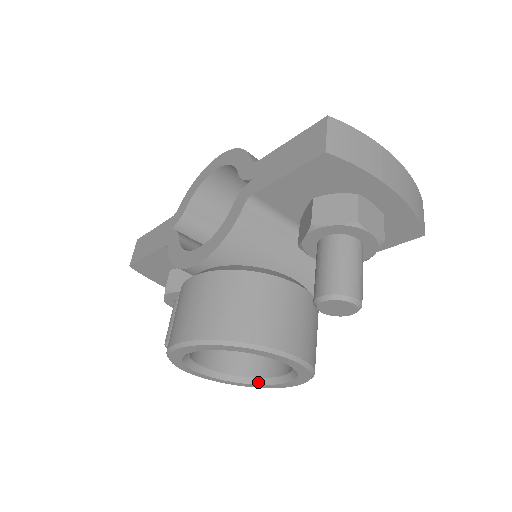
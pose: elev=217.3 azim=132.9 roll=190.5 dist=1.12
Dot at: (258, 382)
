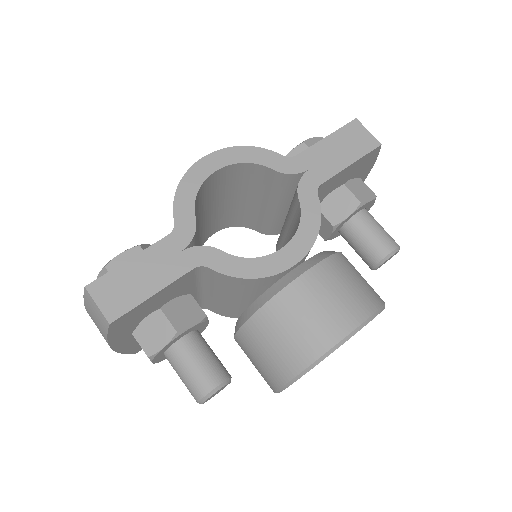
Dot at: occluded
